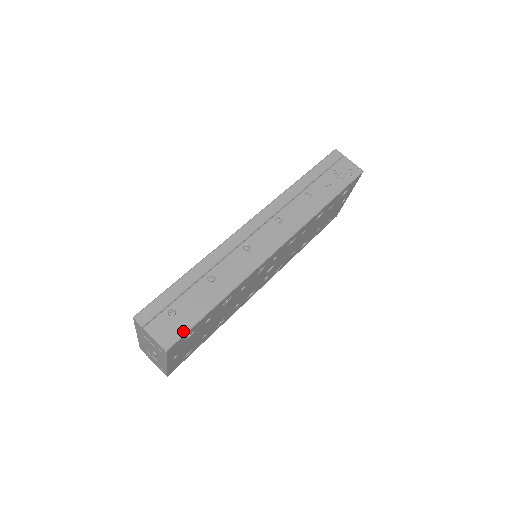
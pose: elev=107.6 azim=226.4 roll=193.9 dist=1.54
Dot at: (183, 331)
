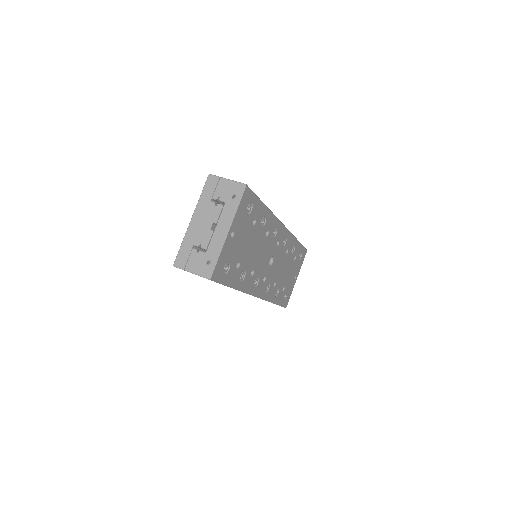
Dot at: occluded
